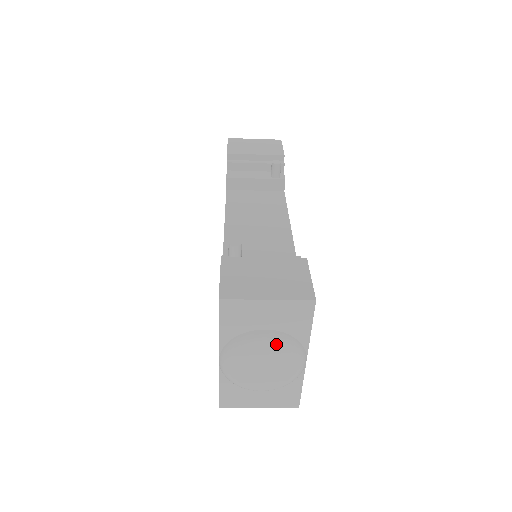
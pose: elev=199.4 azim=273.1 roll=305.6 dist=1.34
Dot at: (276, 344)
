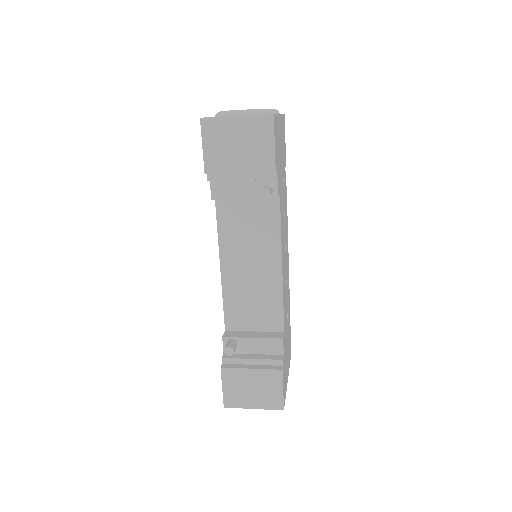
Dot at: occluded
